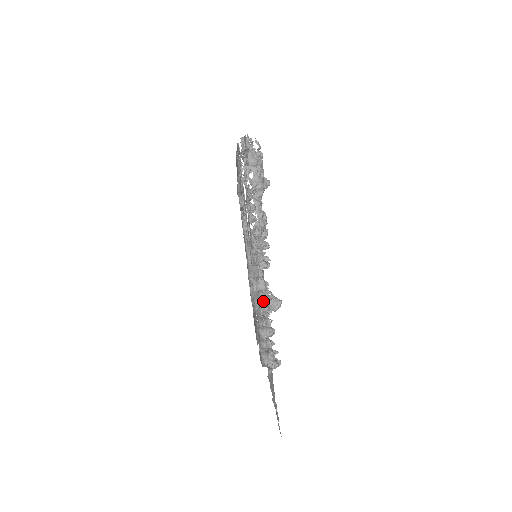
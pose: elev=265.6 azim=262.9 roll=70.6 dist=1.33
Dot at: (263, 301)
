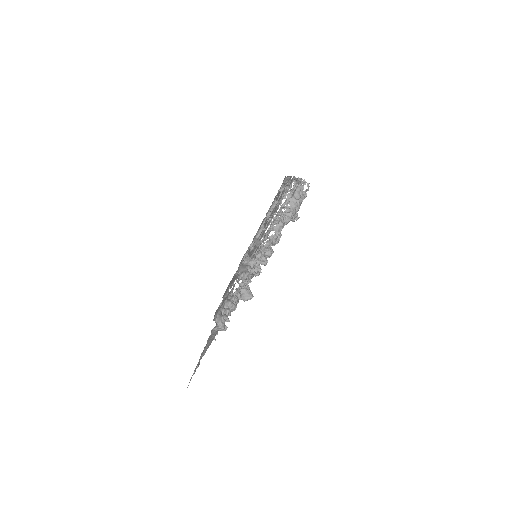
Dot at: (247, 271)
